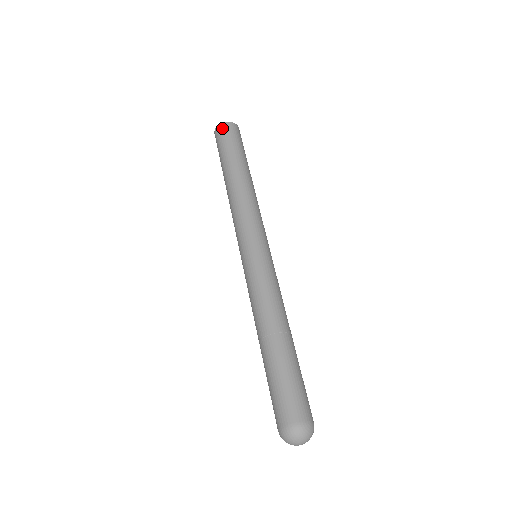
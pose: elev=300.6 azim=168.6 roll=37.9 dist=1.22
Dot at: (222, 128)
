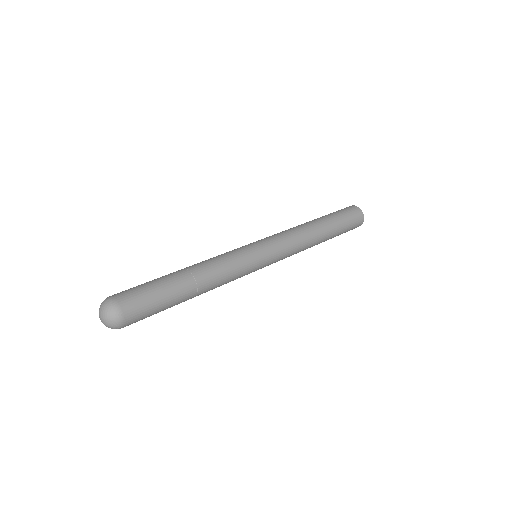
Dot at: (352, 207)
